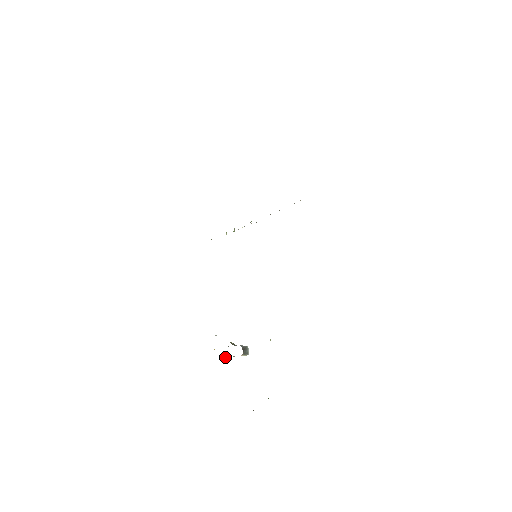
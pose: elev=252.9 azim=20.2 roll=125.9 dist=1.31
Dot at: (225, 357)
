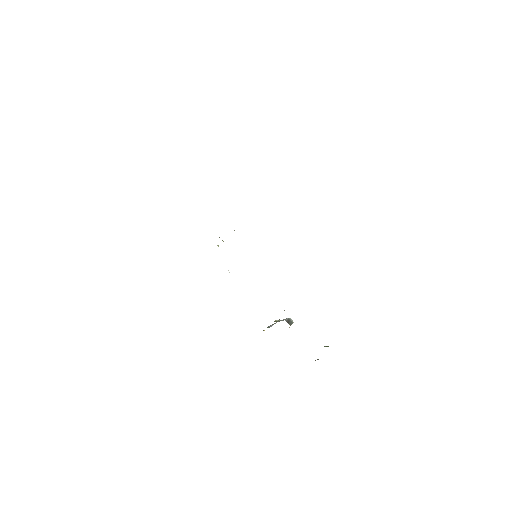
Dot at: occluded
